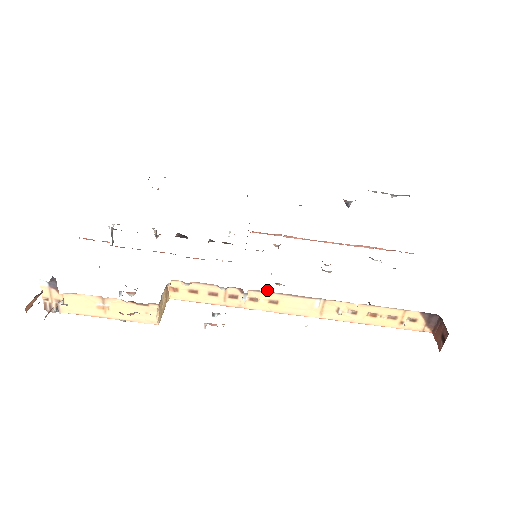
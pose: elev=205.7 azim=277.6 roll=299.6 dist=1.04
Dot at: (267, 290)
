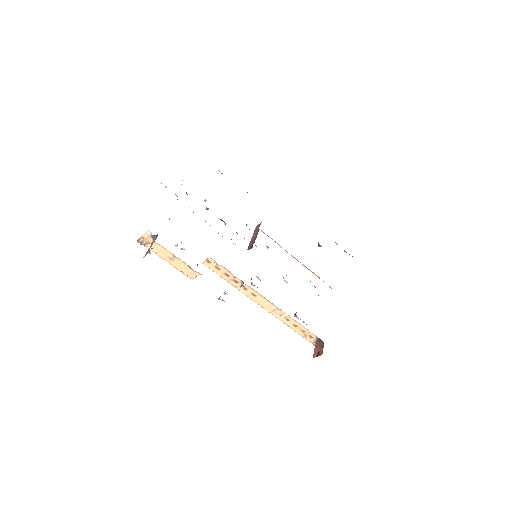
Dot at: (251, 279)
